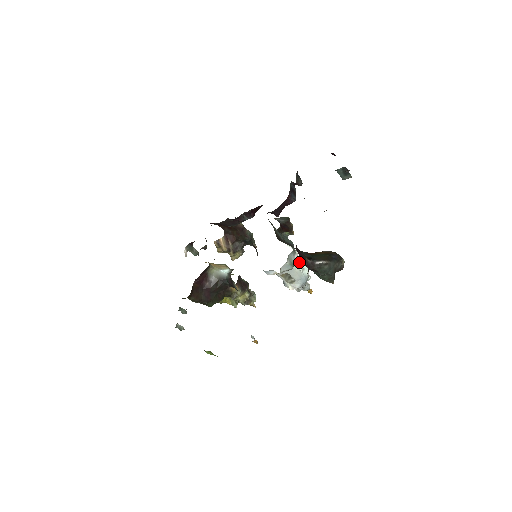
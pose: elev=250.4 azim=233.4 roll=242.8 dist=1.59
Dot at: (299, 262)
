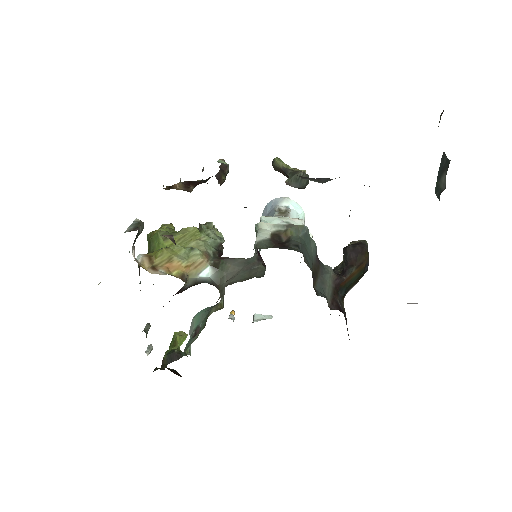
Dot at: occluded
